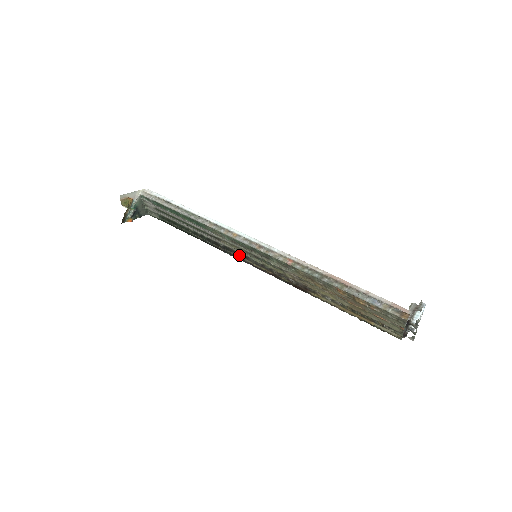
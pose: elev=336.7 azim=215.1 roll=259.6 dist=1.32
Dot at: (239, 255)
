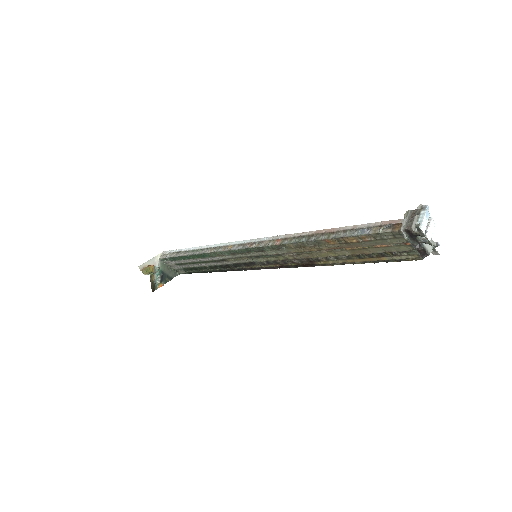
Dot at: (248, 265)
